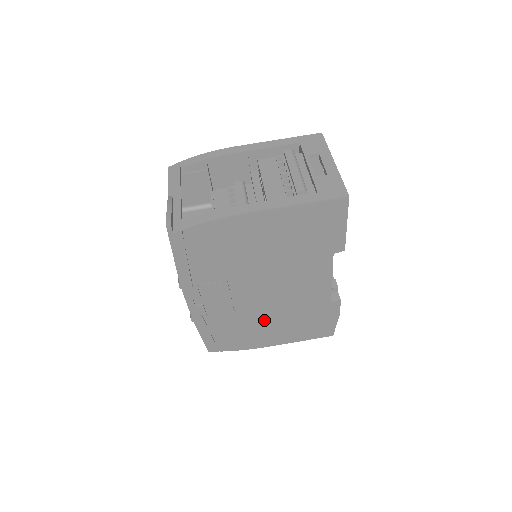
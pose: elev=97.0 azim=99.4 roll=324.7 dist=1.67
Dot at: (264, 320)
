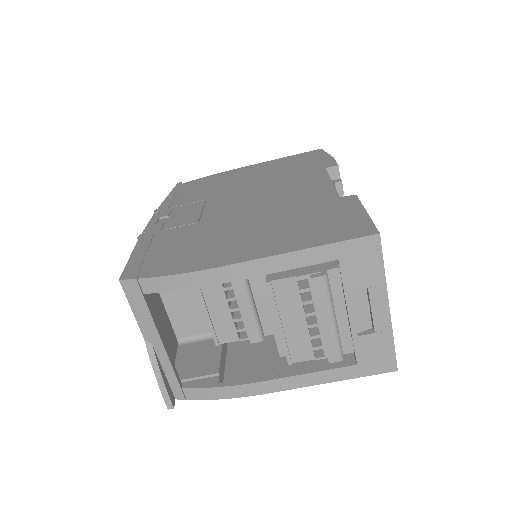
Dot at: occluded
